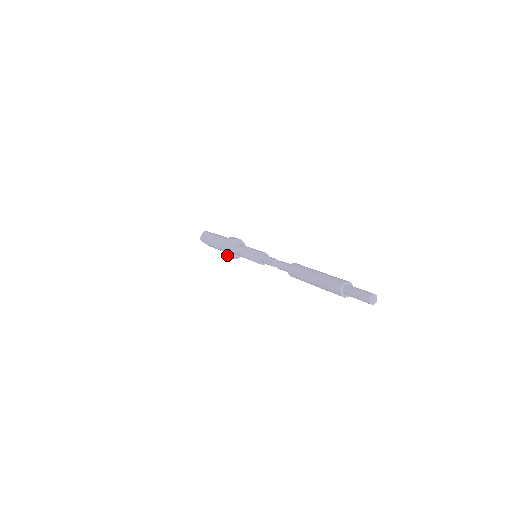
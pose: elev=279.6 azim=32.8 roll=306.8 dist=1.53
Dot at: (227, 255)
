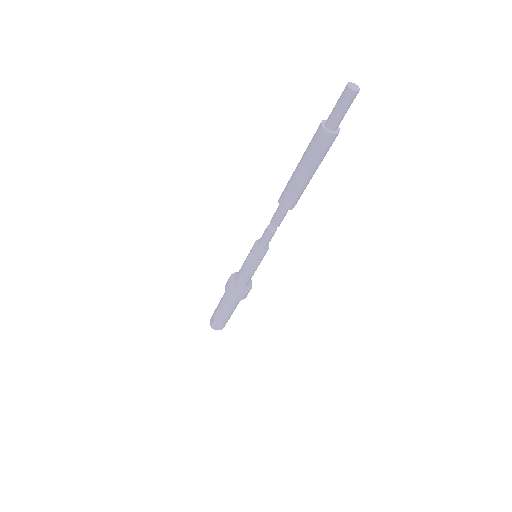
Dot at: (237, 297)
